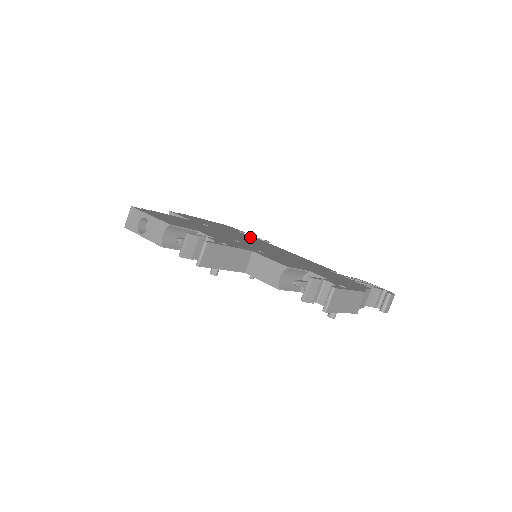
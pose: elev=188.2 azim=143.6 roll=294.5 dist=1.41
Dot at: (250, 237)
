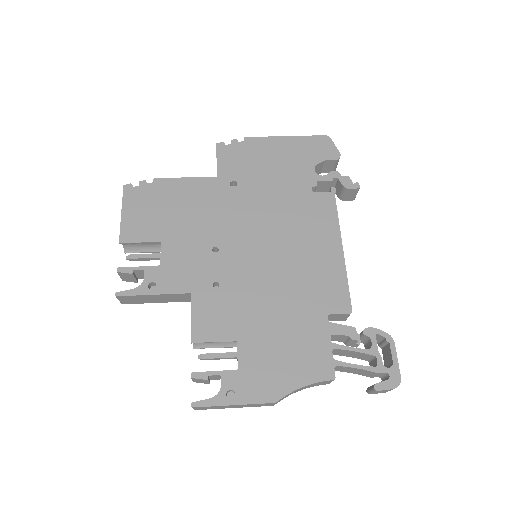
Dot at: (308, 193)
